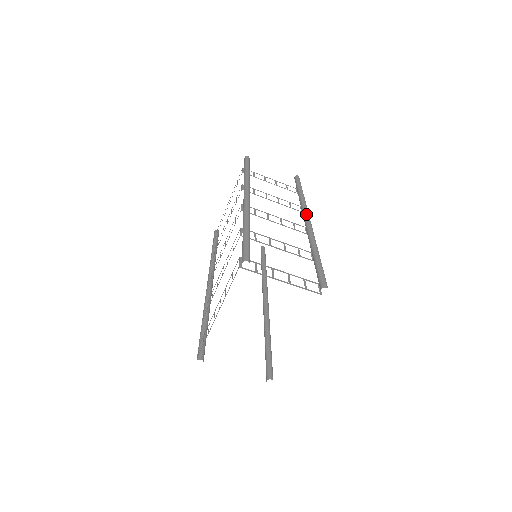
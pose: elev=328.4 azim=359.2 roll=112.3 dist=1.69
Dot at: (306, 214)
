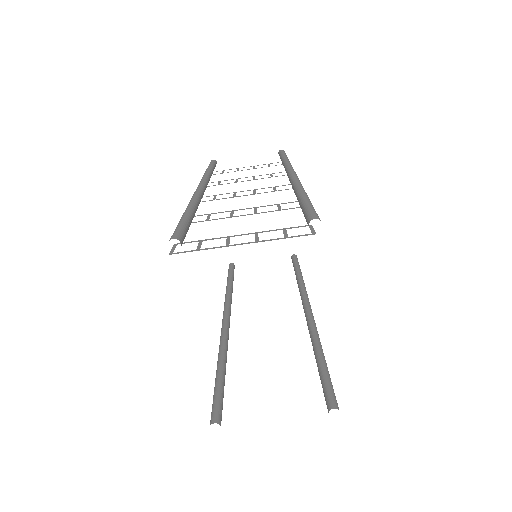
Dot at: (288, 170)
